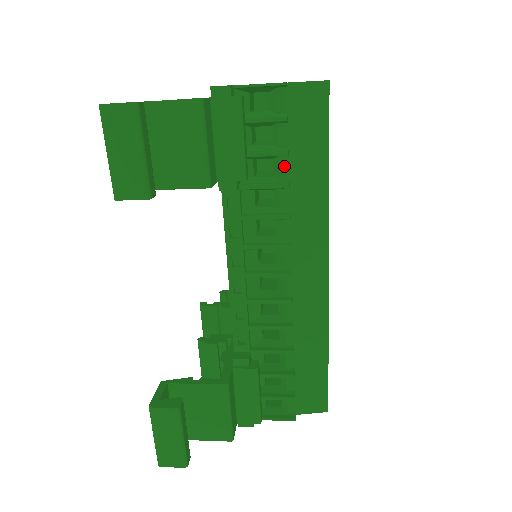
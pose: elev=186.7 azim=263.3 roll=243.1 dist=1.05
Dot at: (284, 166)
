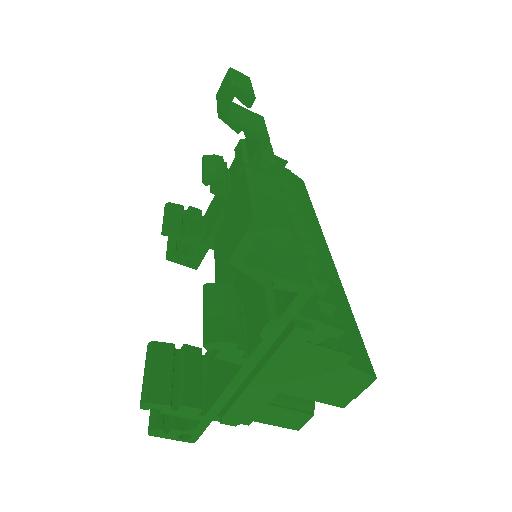
Dot at: occluded
